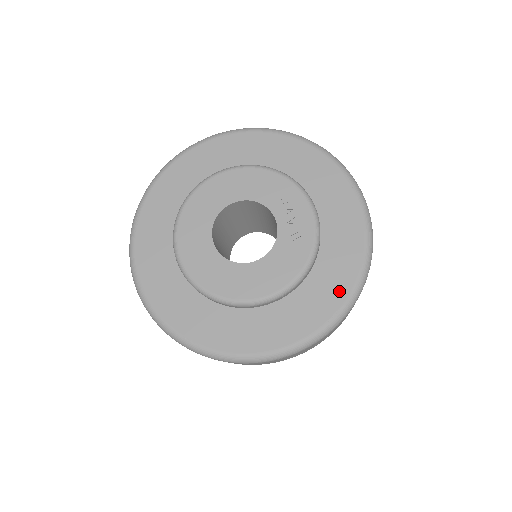
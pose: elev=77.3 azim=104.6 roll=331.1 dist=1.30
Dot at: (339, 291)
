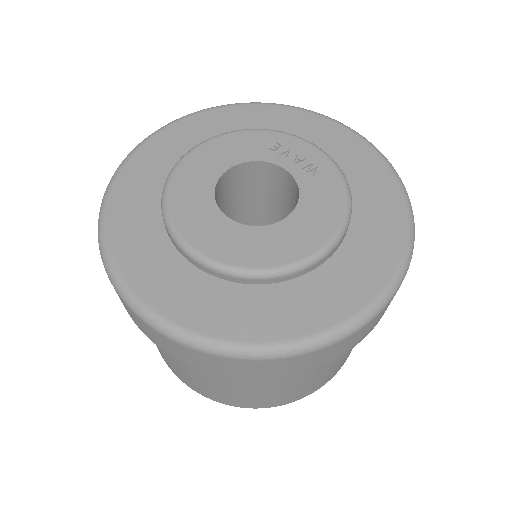
Dot at: (391, 198)
